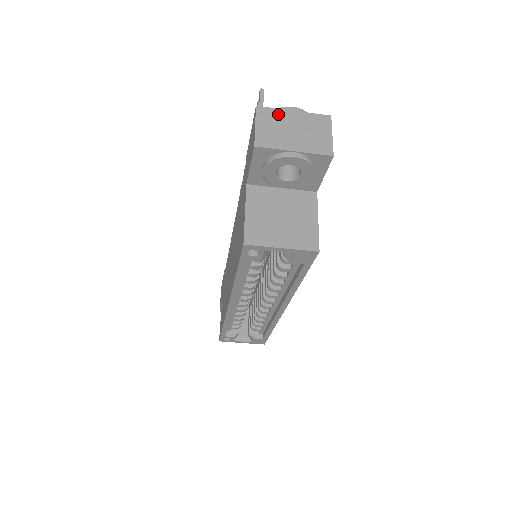
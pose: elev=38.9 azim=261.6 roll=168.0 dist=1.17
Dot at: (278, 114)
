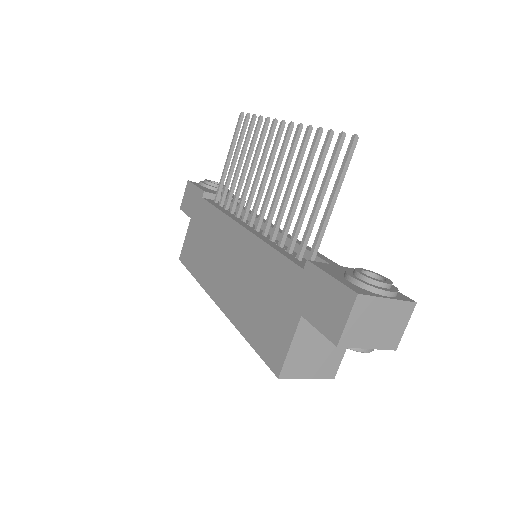
Dot at: (373, 304)
